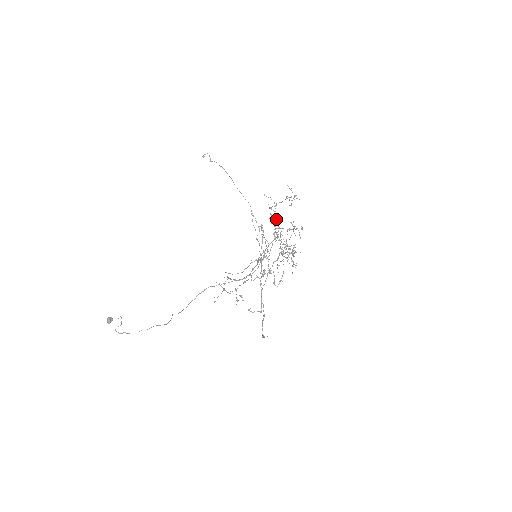
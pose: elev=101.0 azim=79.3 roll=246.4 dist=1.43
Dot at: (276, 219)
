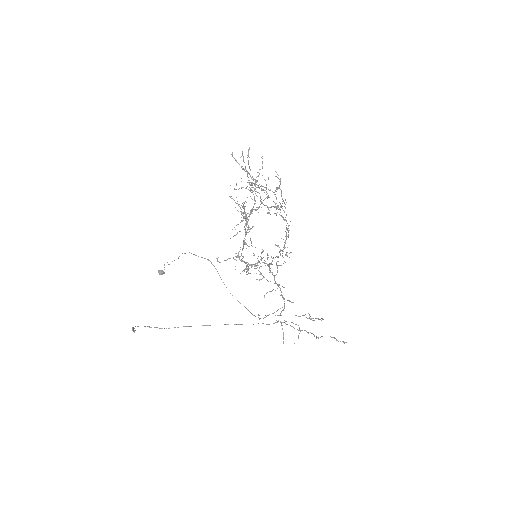
Dot at: (245, 239)
